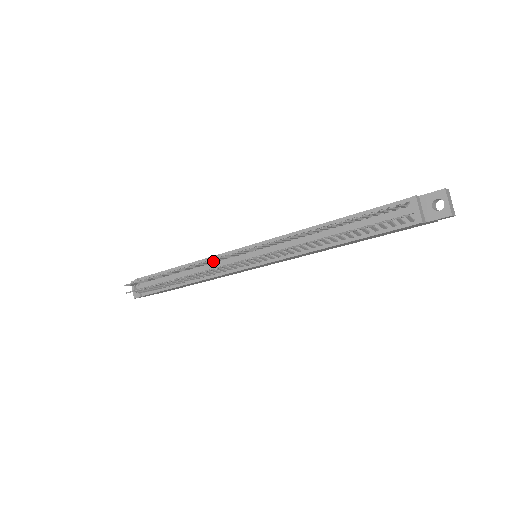
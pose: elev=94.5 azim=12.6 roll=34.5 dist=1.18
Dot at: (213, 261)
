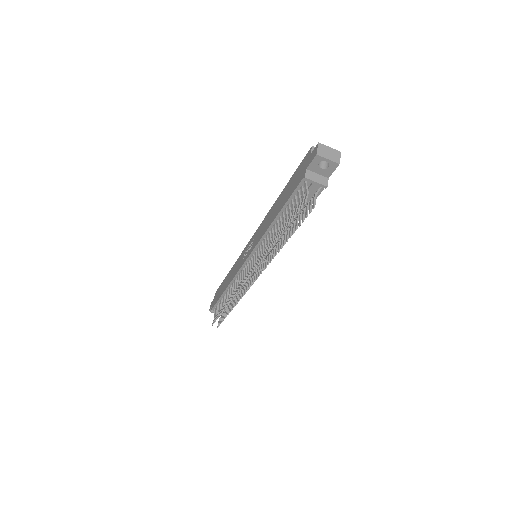
Dot at: occluded
